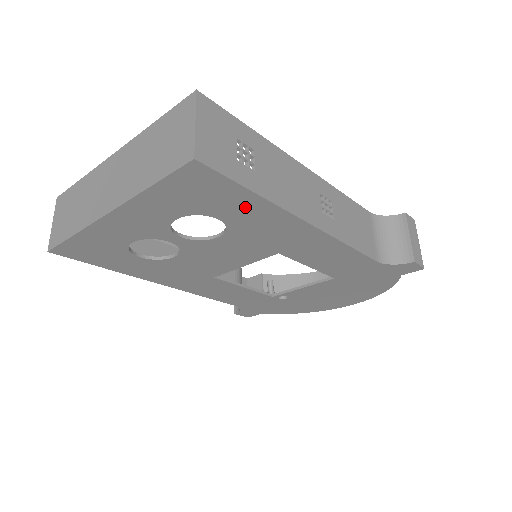
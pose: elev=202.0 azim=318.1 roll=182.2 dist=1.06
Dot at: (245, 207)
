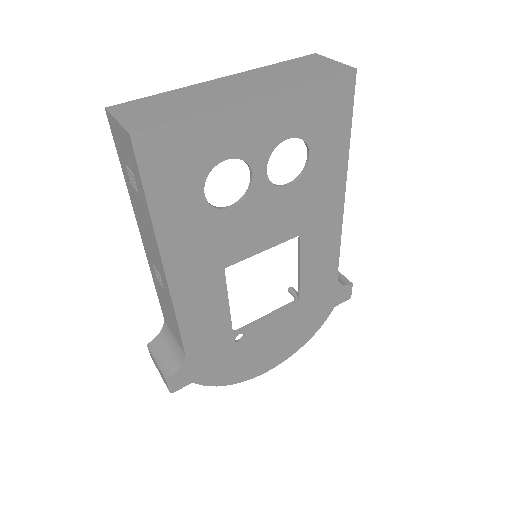
Dot at: (334, 148)
